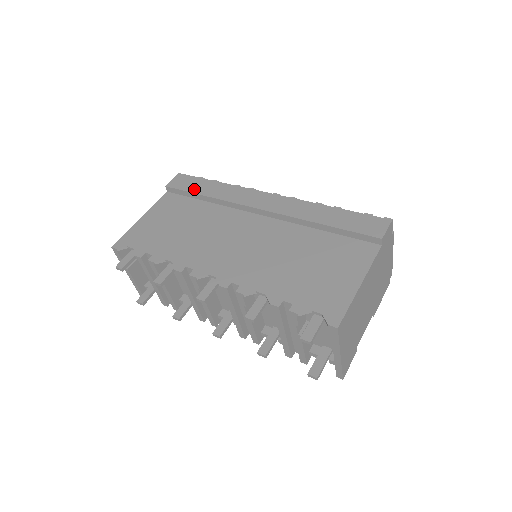
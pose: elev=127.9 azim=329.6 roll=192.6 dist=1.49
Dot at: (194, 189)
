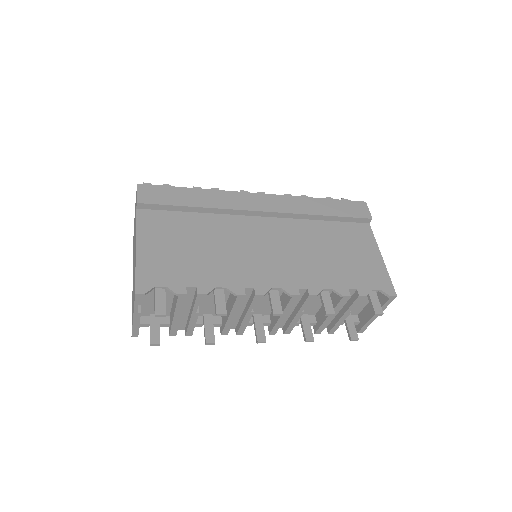
Dot at: (177, 201)
